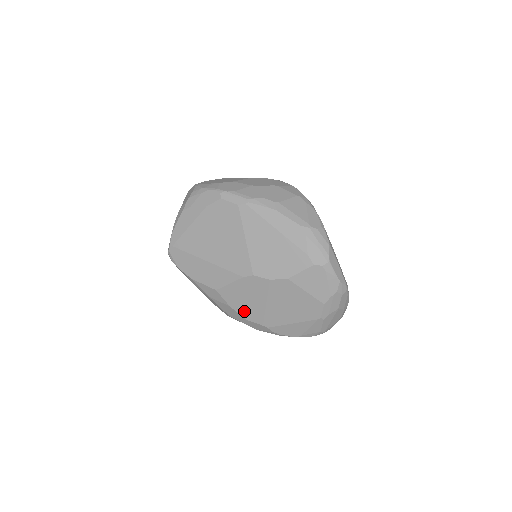
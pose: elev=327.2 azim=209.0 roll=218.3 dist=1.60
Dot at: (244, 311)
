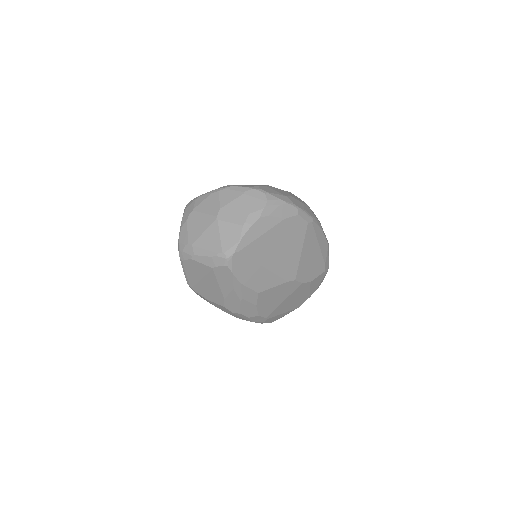
Dot at: (263, 308)
